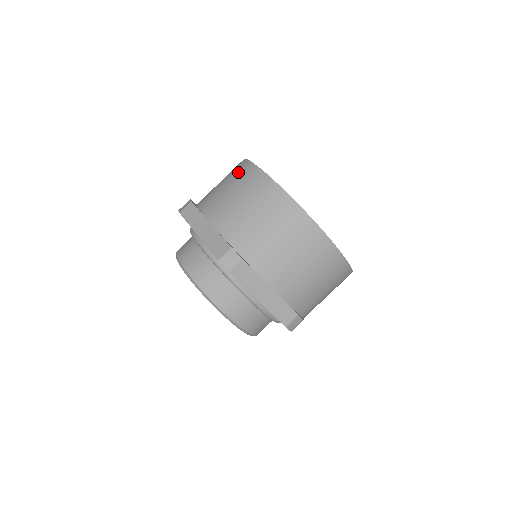
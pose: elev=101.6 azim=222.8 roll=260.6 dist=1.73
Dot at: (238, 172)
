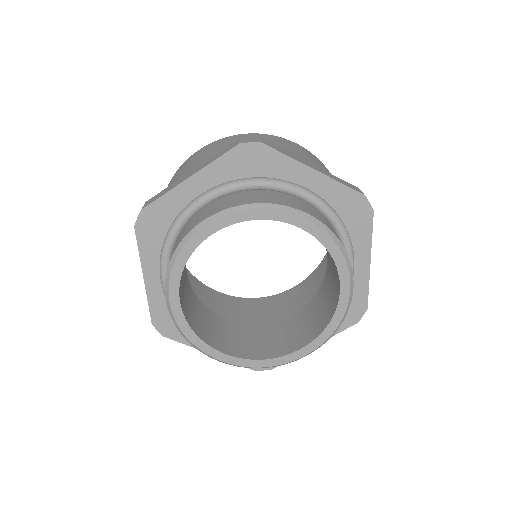
Dot at: occluded
